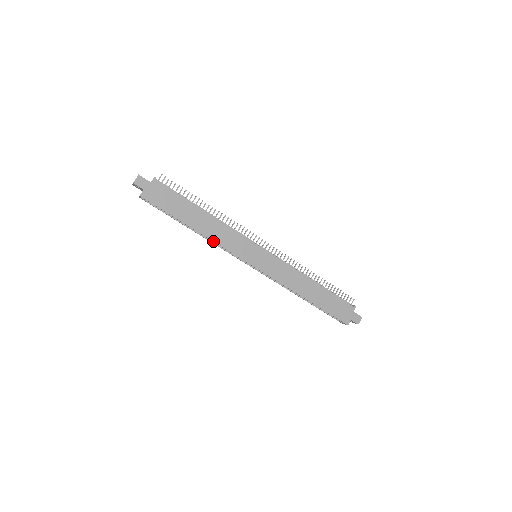
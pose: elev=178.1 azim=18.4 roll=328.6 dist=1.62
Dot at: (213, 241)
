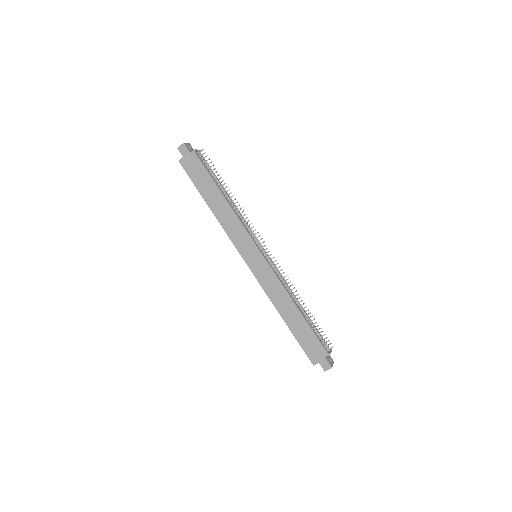
Dot at: (221, 225)
